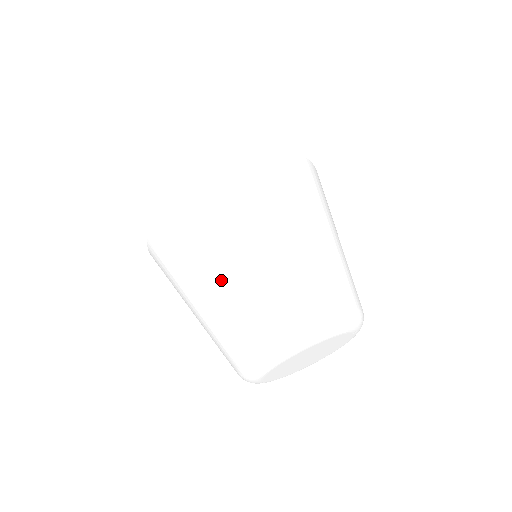
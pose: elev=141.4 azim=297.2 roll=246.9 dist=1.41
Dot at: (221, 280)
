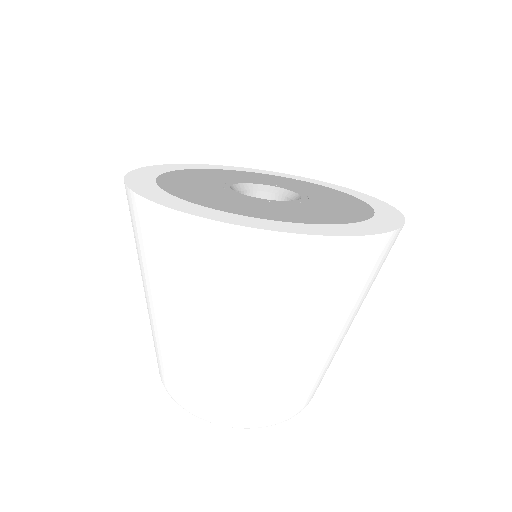
Dot at: (152, 313)
